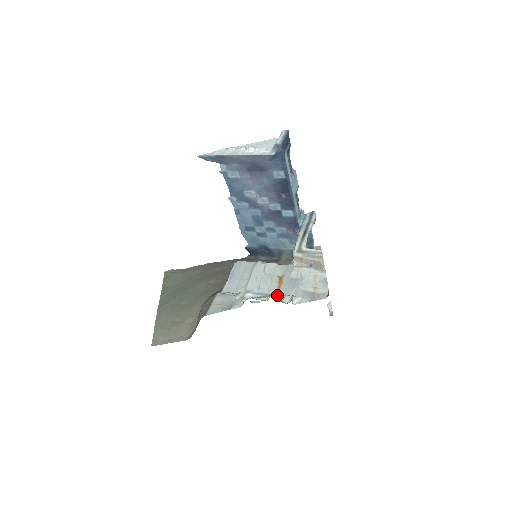
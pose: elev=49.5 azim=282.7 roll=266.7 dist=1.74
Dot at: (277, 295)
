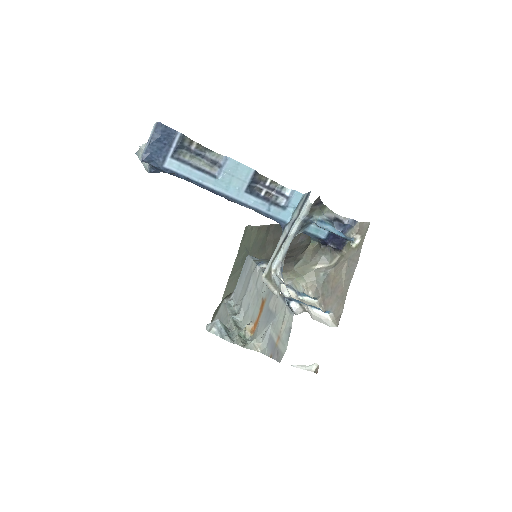
Dot at: (238, 338)
